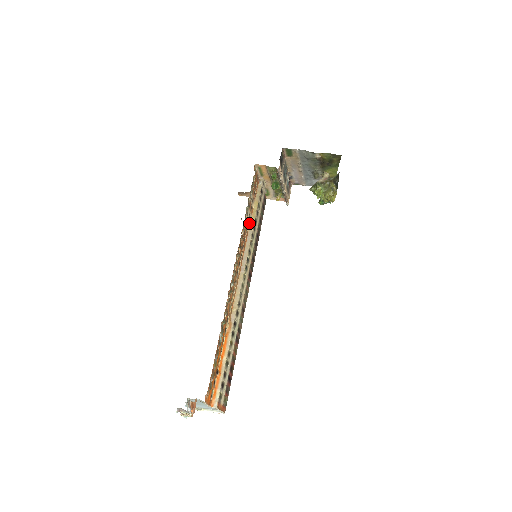
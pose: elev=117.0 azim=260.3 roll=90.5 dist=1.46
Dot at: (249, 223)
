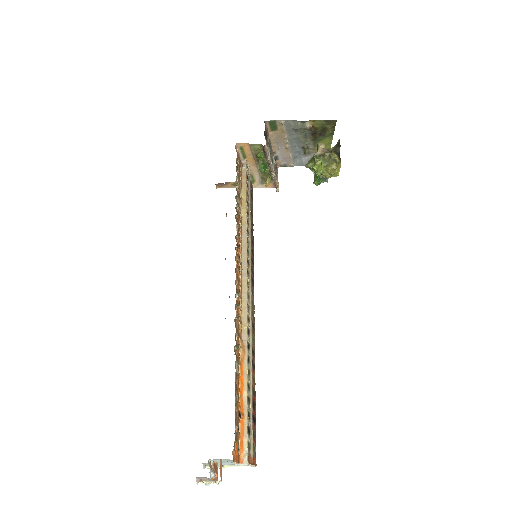
Dot at: (241, 216)
